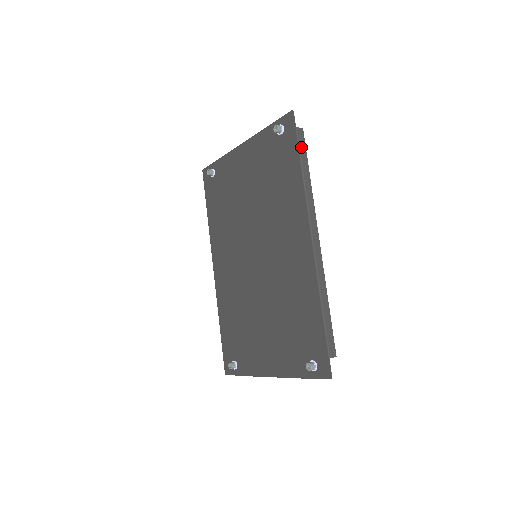
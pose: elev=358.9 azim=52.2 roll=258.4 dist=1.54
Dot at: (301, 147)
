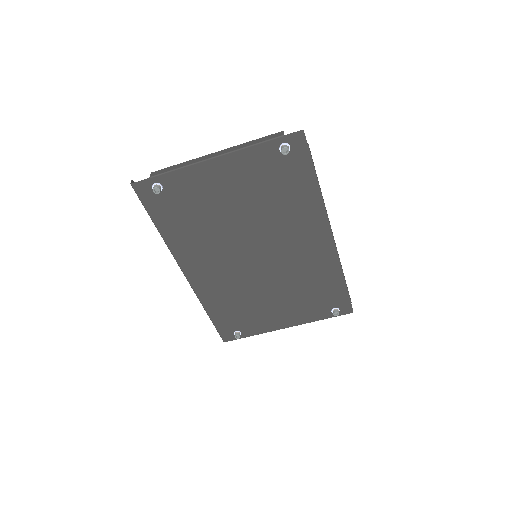
Dot at: occluded
